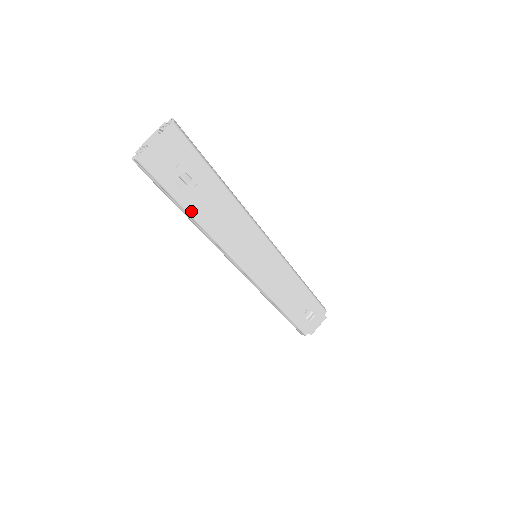
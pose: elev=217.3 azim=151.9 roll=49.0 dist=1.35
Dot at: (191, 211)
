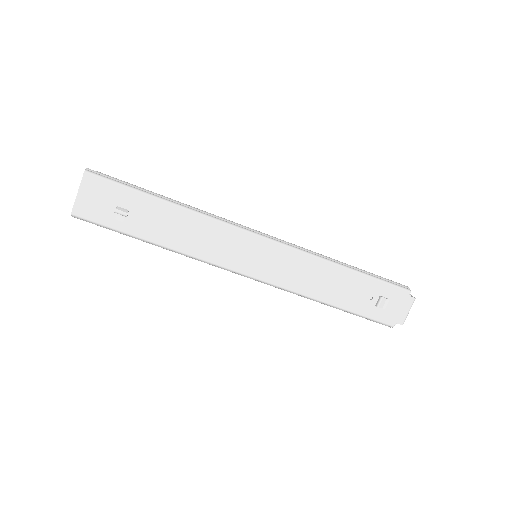
Dot at: (147, 238)
